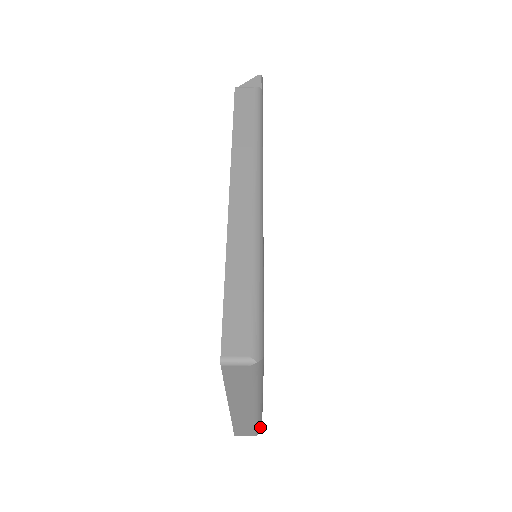
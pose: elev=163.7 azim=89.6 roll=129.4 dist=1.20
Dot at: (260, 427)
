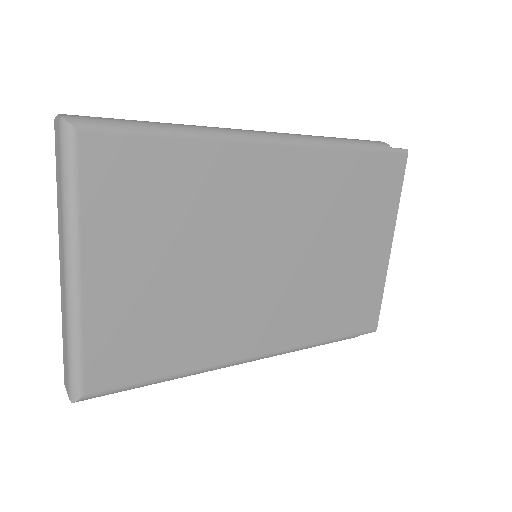
Dot at: (76, 379)
